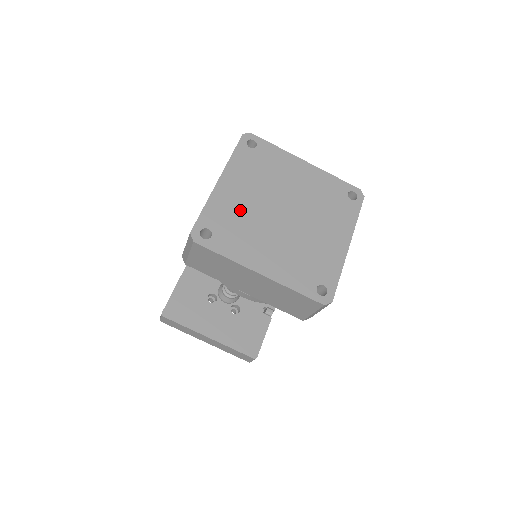
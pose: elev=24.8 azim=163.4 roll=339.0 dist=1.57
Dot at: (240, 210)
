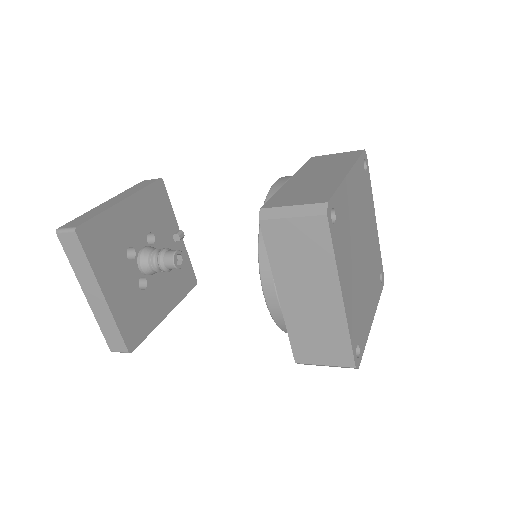
Dot at: (356, 298)
